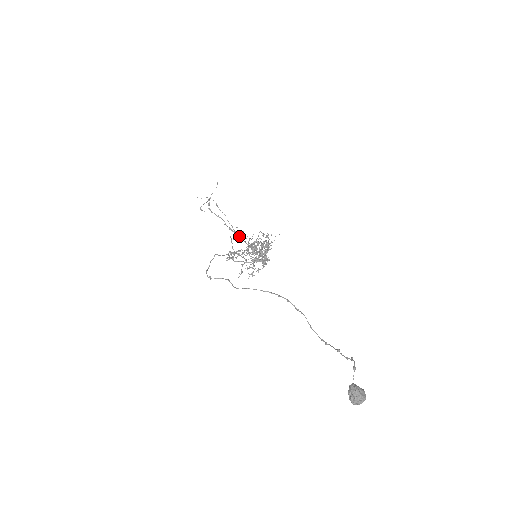
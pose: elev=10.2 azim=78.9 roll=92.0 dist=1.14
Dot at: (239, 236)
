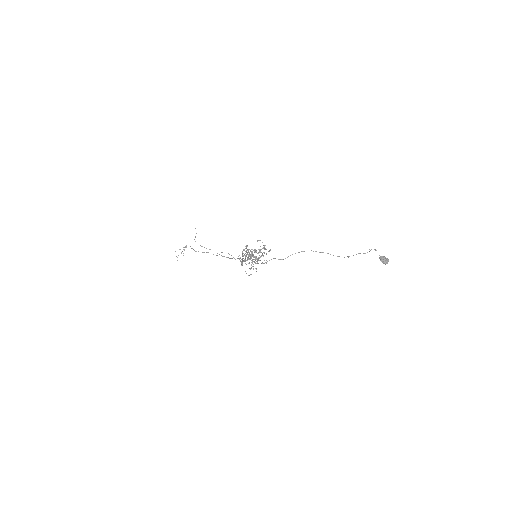
Dot at: (227, 257)
